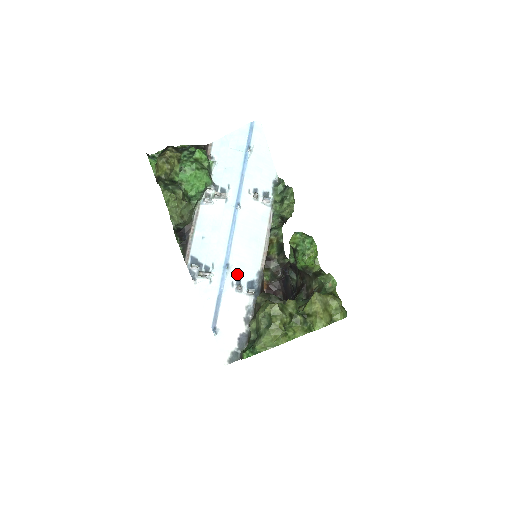
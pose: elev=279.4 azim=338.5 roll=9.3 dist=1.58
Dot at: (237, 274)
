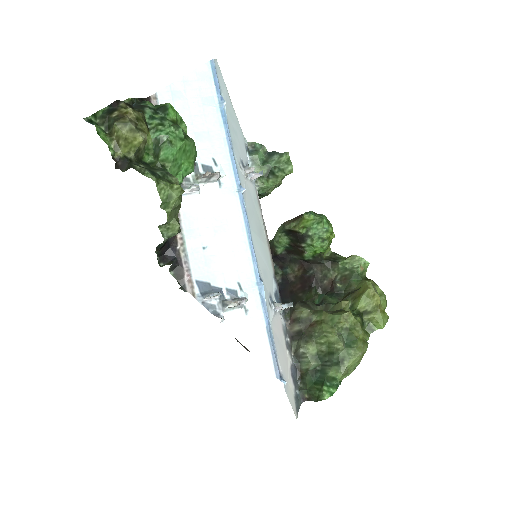
Dot at: (267, 288)
